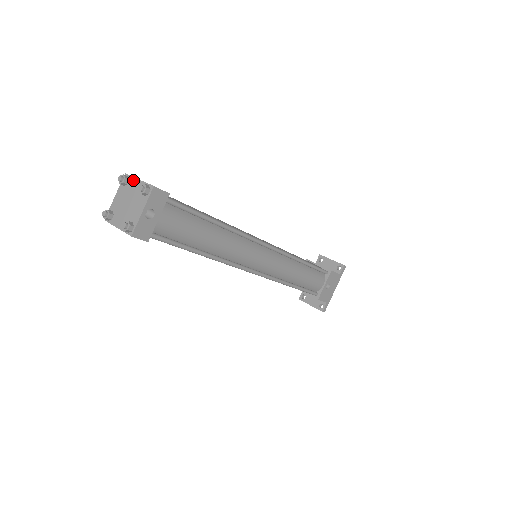
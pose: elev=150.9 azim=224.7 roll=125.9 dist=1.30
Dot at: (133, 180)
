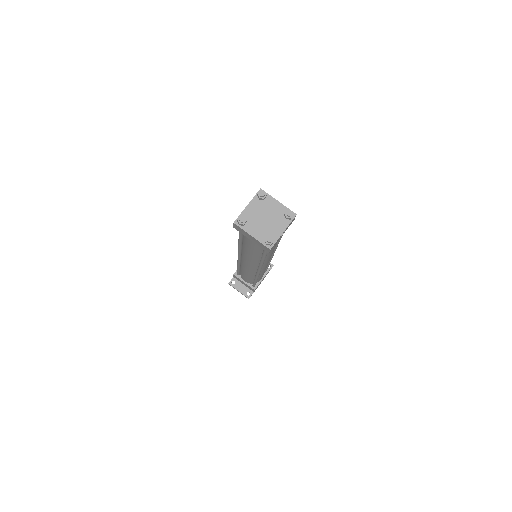
Dot at: (272, 199)
